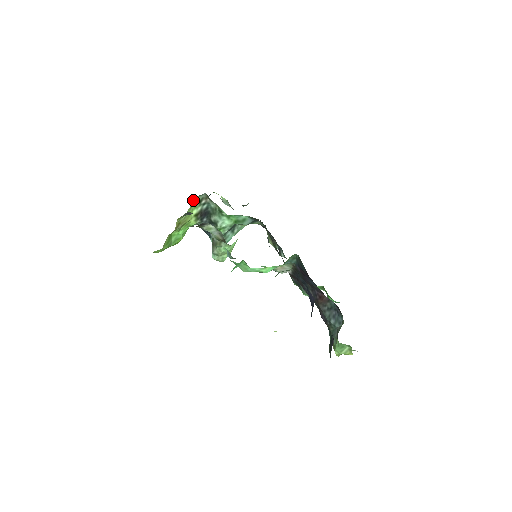
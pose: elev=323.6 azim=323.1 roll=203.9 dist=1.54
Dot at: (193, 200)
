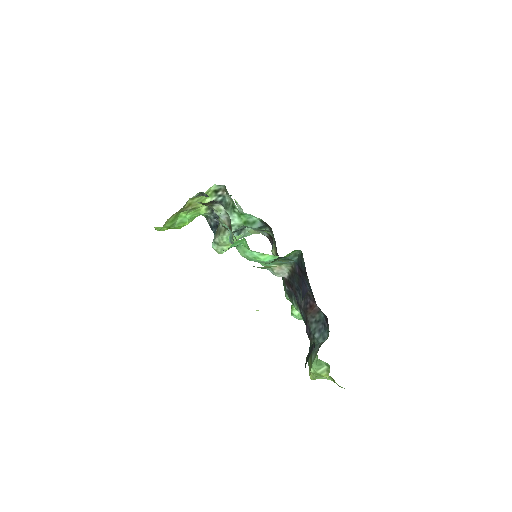
Dot at: (211, 187)
